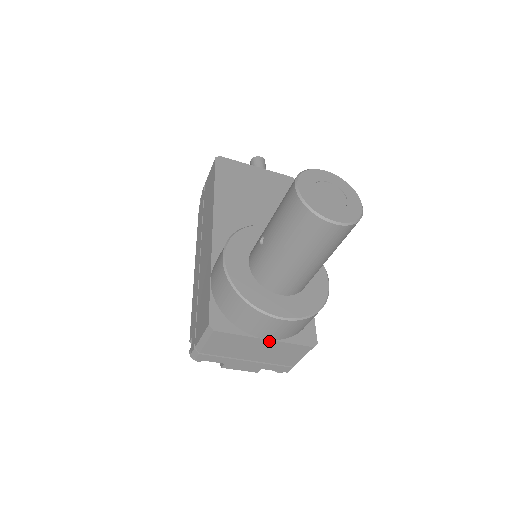
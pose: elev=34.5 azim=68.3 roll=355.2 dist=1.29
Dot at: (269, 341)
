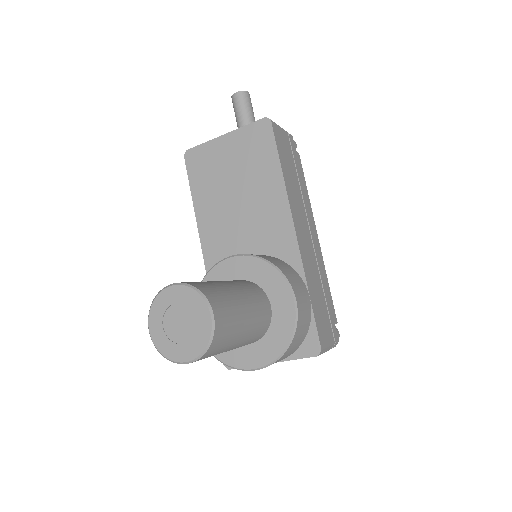
Dot at: occluded
